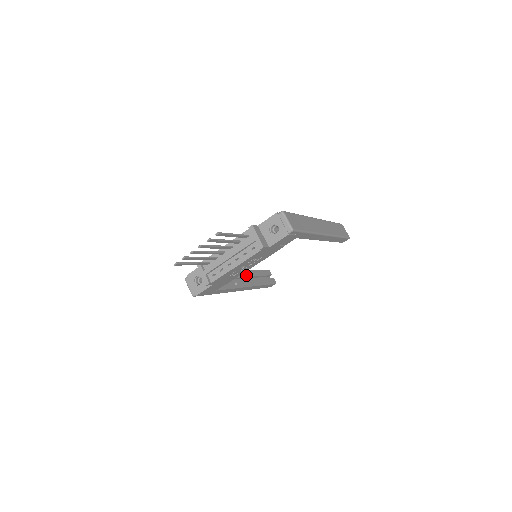
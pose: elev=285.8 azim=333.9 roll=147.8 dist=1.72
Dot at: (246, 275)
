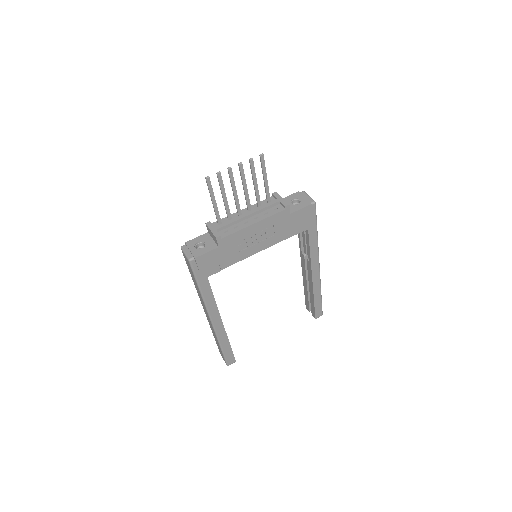
Dot at: occluded
